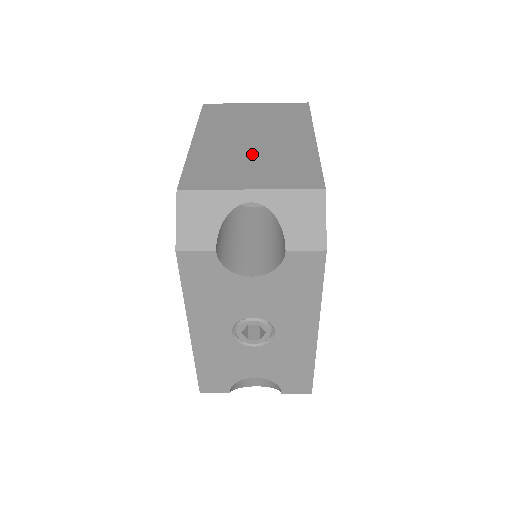
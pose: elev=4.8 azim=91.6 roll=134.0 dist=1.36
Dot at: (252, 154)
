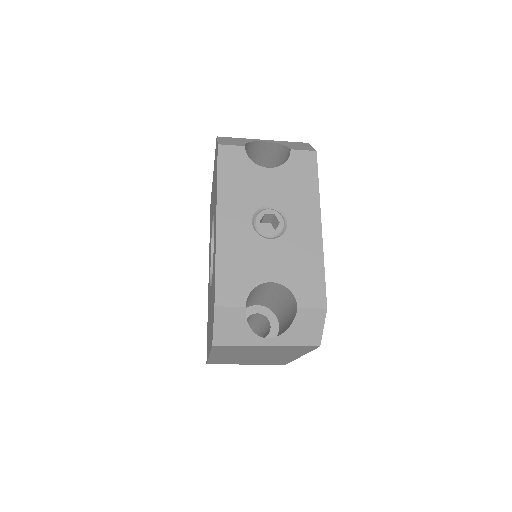
Dot at: occluded
